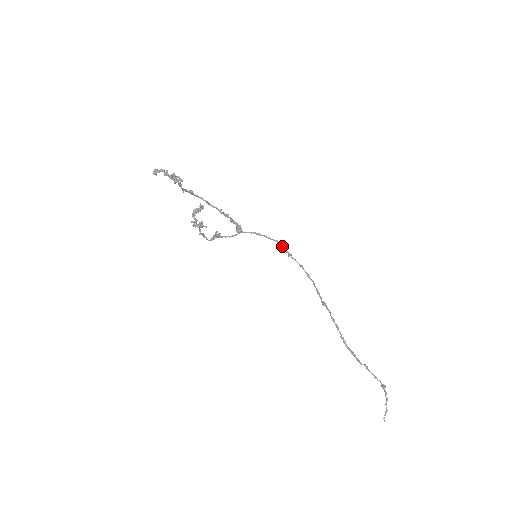
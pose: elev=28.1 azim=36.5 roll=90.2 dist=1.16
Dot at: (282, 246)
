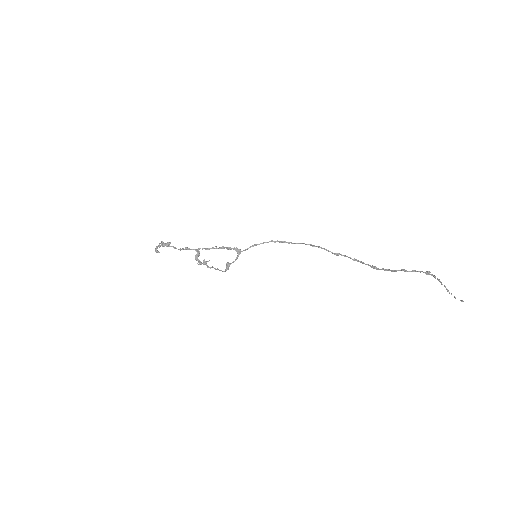
Dot at: (278, 241)
